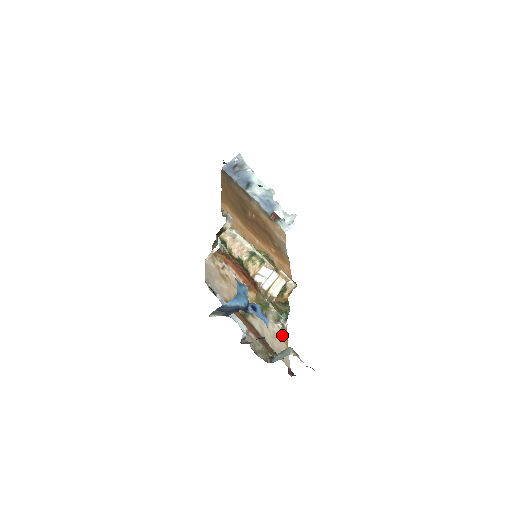
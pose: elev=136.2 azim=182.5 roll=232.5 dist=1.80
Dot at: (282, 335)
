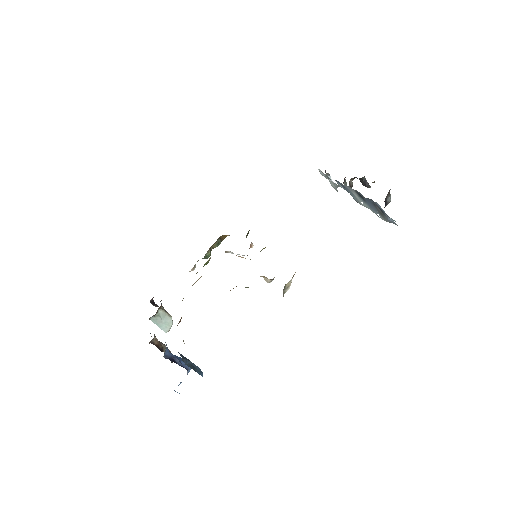
Dot at: occluded
